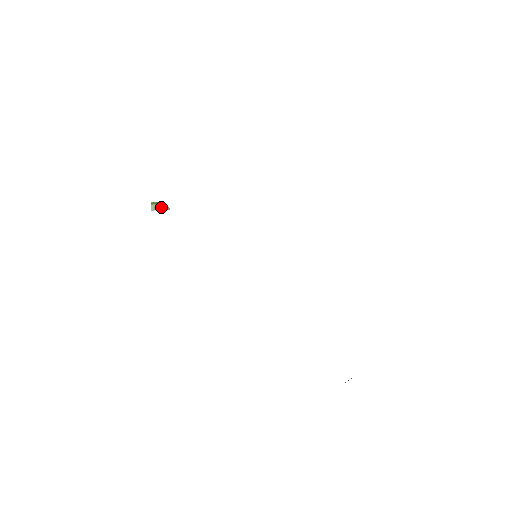
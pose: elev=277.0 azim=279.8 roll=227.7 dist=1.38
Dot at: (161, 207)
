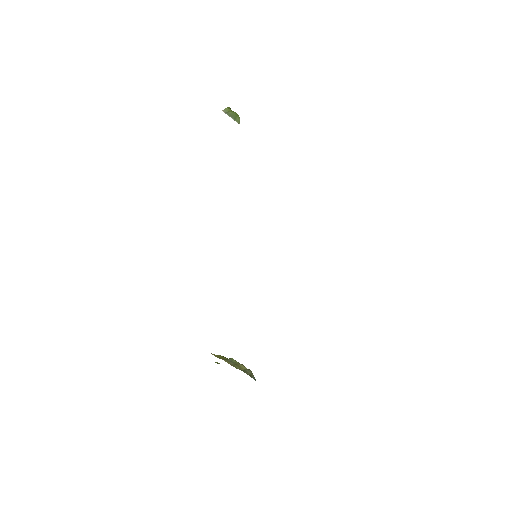
Dot at: (234, 116)
